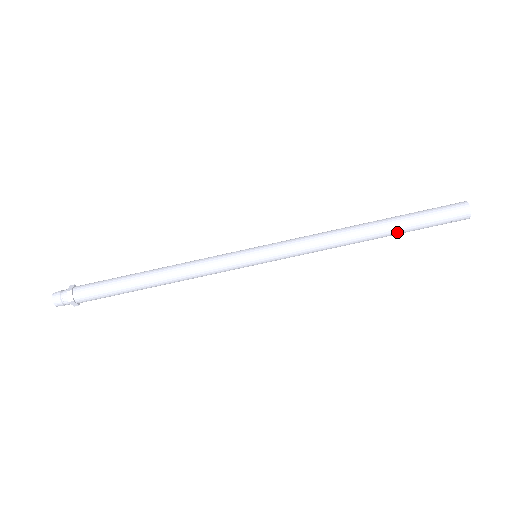
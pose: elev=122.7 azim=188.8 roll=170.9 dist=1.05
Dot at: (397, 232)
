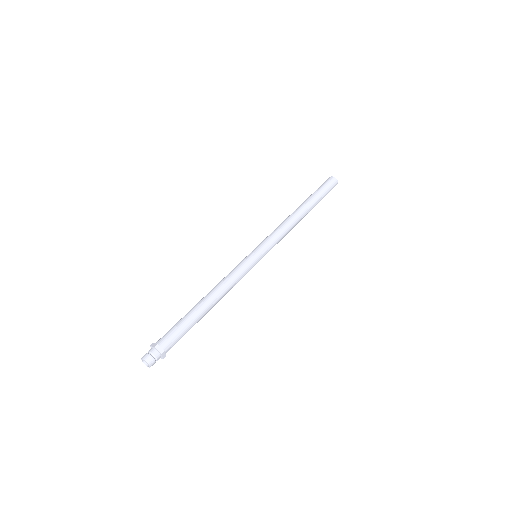
Dot at: (312, 208)
